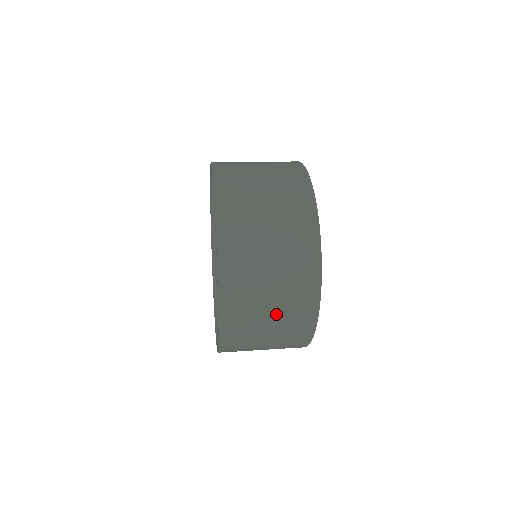
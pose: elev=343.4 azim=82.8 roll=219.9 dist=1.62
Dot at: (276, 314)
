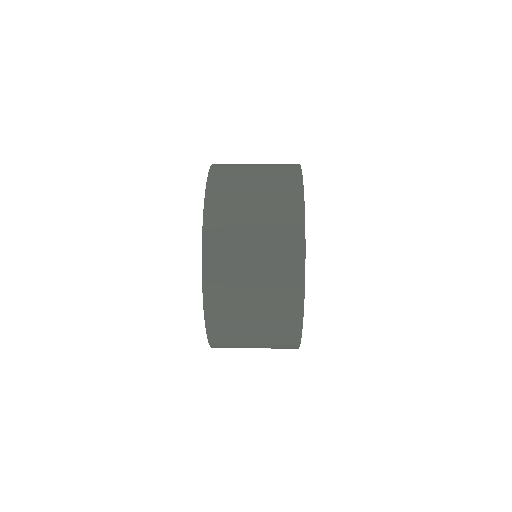
Dot at: occluded
